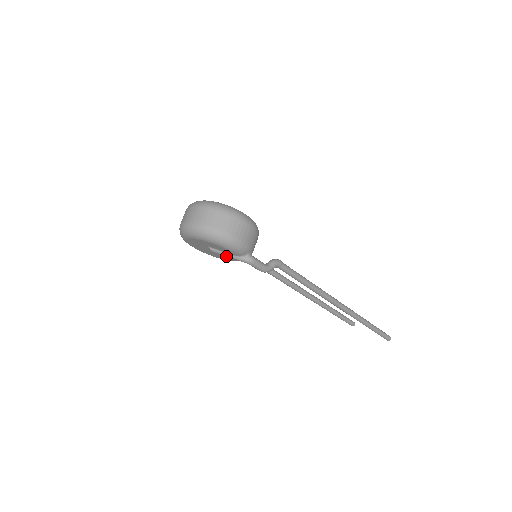
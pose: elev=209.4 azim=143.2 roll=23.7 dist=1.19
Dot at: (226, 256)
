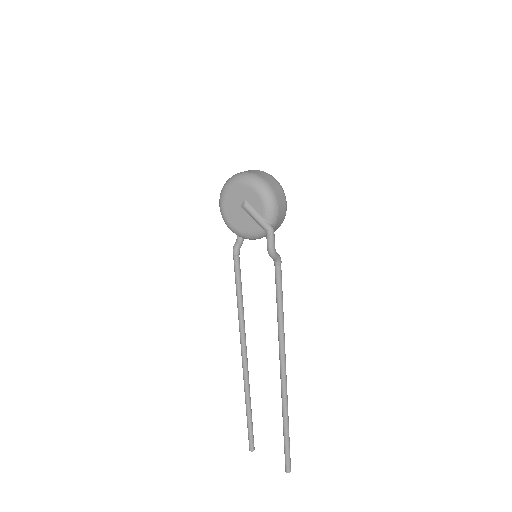
Dot at: (253, 216)
